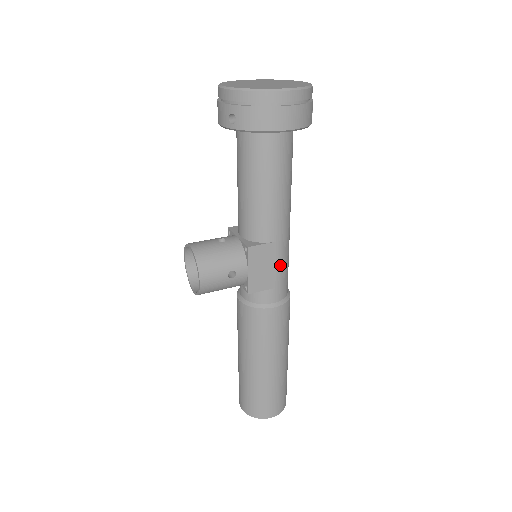
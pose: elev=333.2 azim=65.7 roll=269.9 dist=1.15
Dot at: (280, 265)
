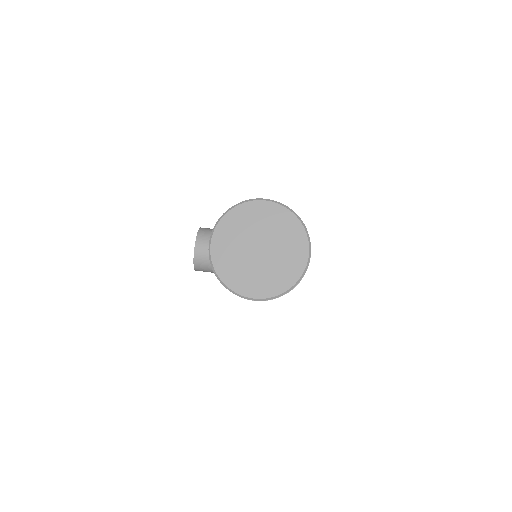
Dot at: occluded
